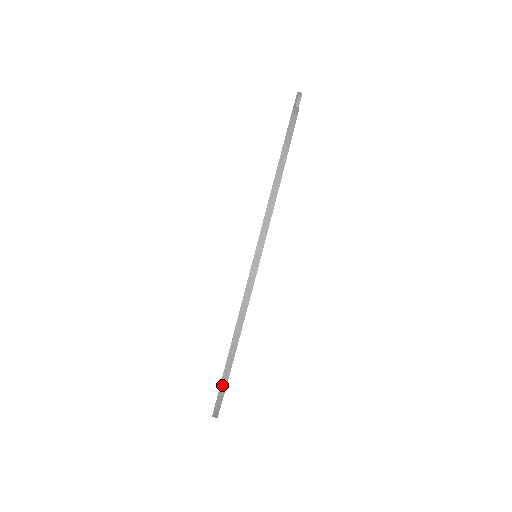
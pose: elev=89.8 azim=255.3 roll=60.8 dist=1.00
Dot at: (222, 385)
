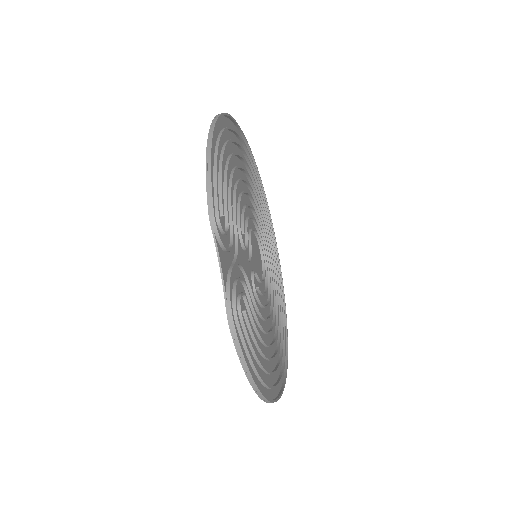
Dot at: (283, 383)
